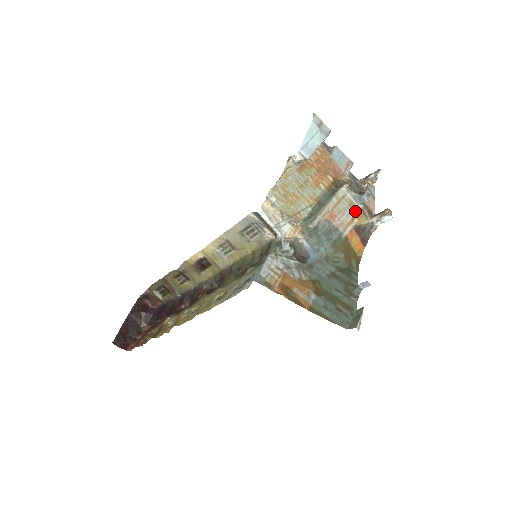
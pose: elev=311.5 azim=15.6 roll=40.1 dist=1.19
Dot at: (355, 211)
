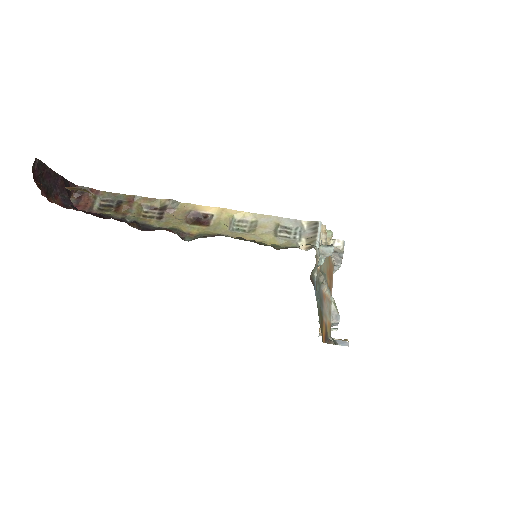
Dot at: (329, 318)
